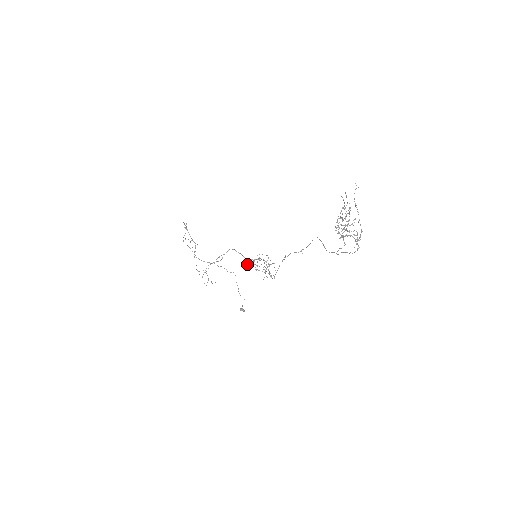
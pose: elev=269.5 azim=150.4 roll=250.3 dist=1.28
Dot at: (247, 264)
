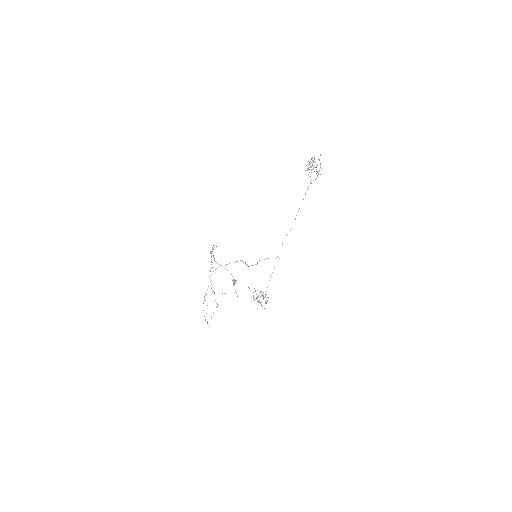
Dot at: occluded
